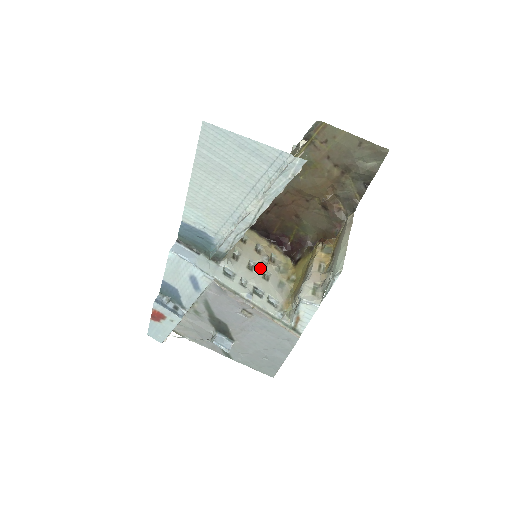
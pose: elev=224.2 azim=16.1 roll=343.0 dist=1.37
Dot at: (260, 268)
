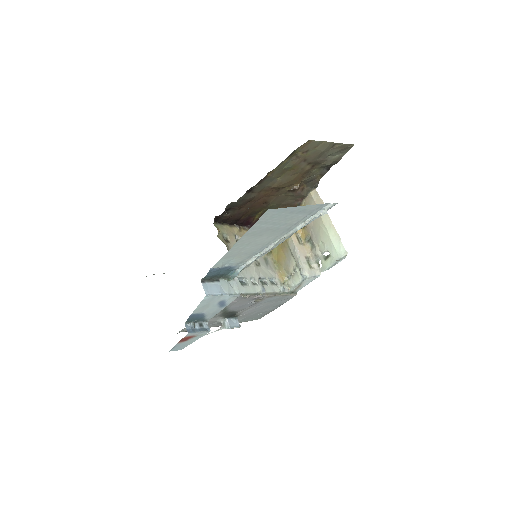
Dot at: occluded
